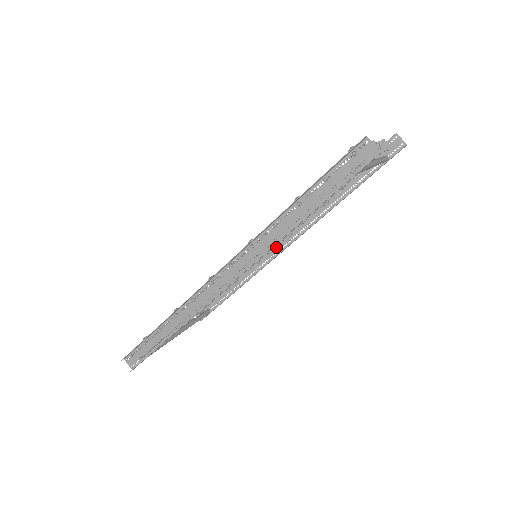
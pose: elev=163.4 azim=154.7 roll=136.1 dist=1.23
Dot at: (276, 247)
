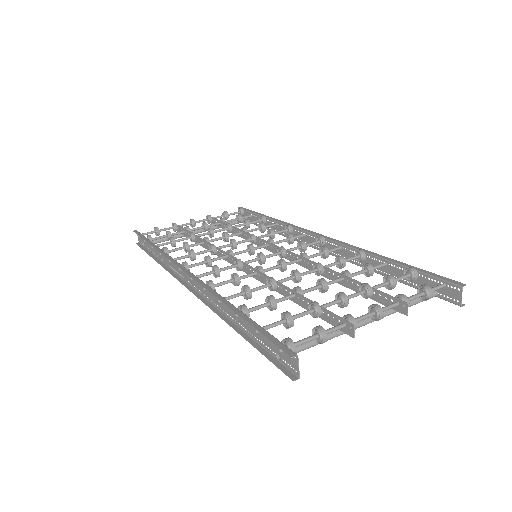
Dot at: (309, 239)
